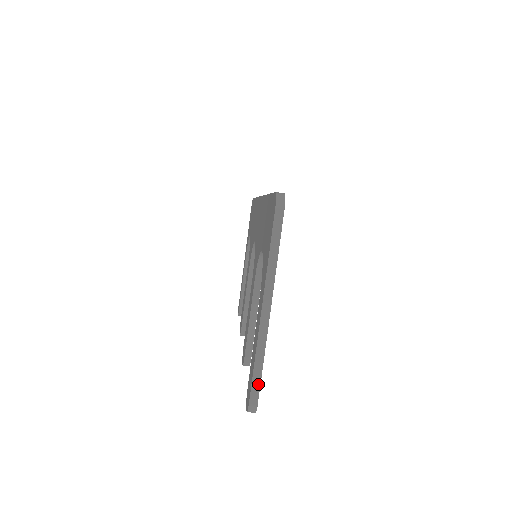
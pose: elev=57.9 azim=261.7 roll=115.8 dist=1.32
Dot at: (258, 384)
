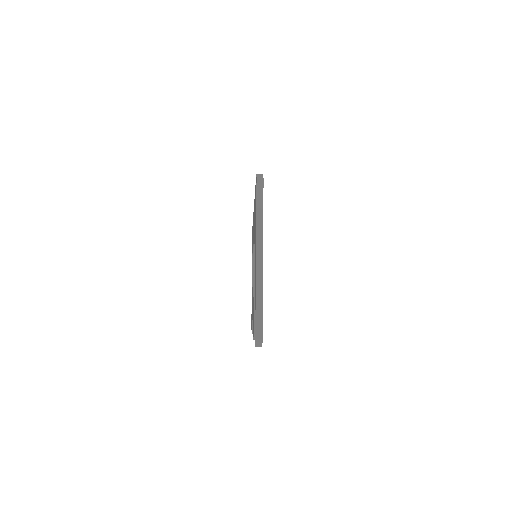
Dot at: (261, 320)
